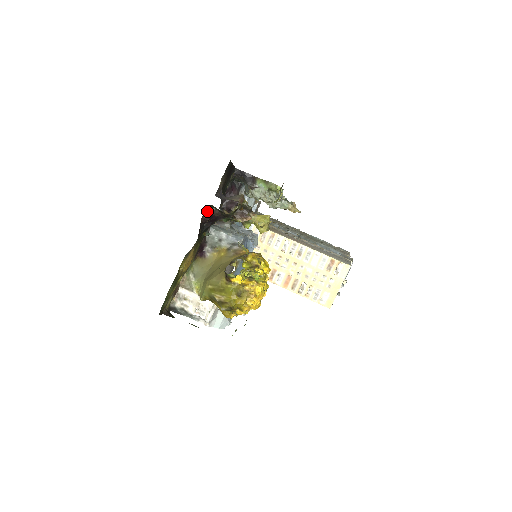
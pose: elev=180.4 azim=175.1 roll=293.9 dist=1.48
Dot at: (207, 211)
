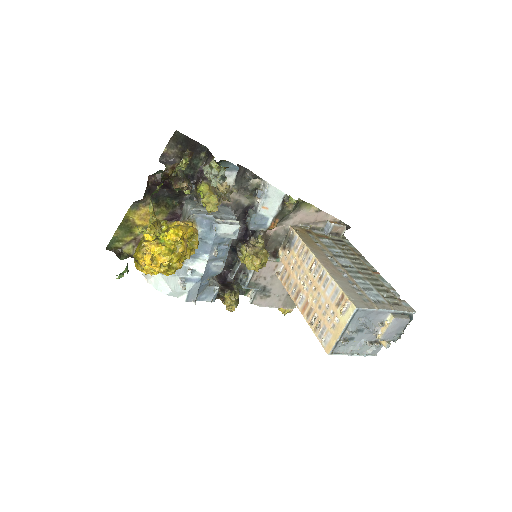
Dot at: (158, 175)
